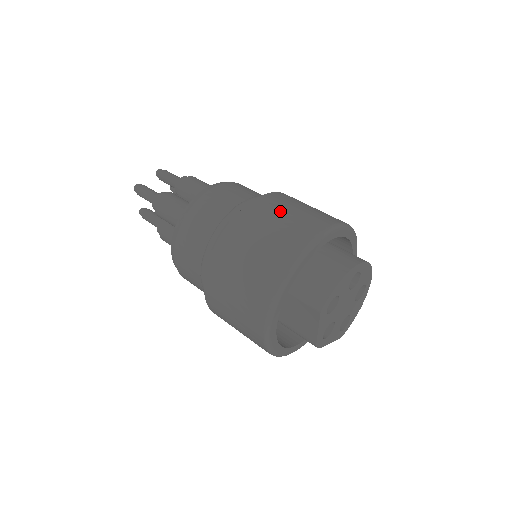
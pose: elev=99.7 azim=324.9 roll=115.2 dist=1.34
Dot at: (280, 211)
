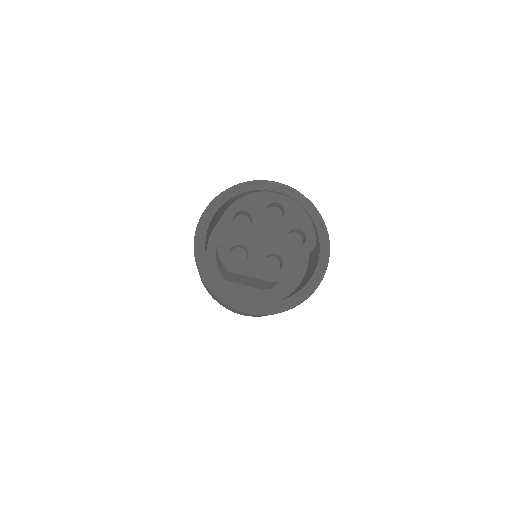
Dot at: occluded
